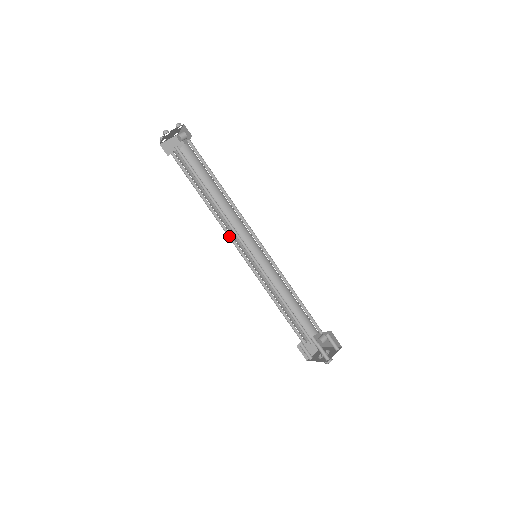
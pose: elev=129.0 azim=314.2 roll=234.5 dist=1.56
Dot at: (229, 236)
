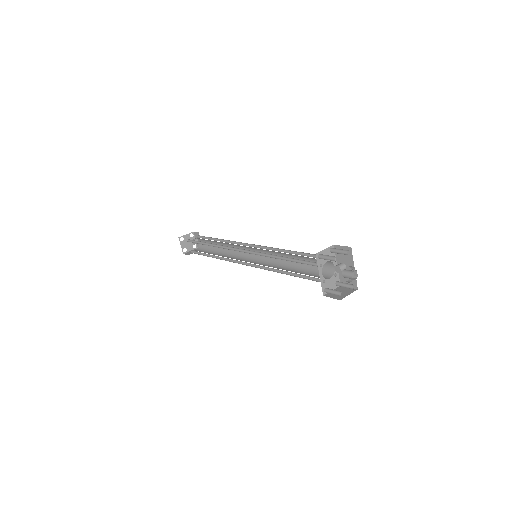
Dot at: occluded
